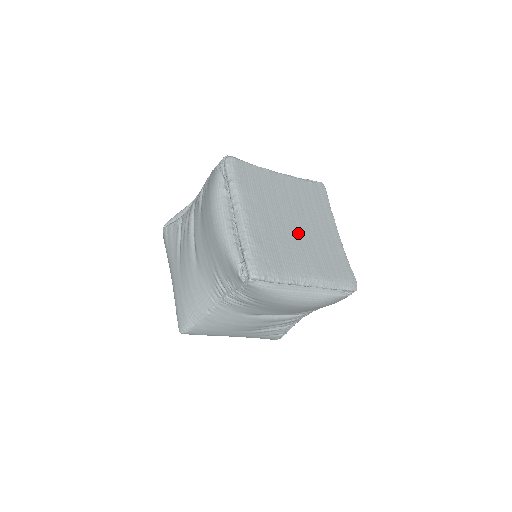
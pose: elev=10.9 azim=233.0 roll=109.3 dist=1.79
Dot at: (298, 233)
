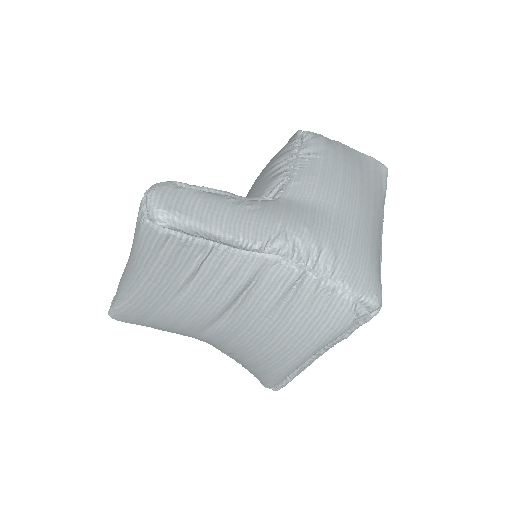
Dot at: occluded
